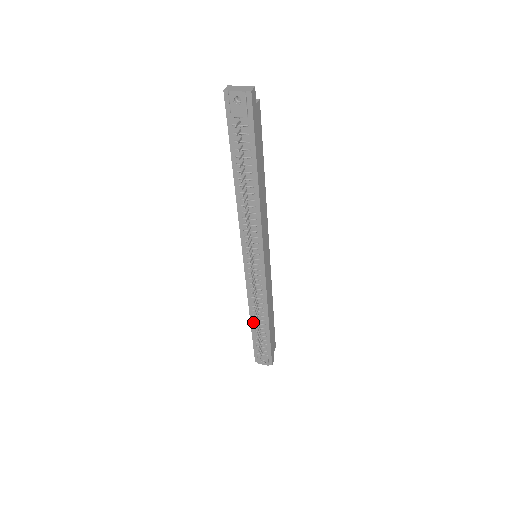
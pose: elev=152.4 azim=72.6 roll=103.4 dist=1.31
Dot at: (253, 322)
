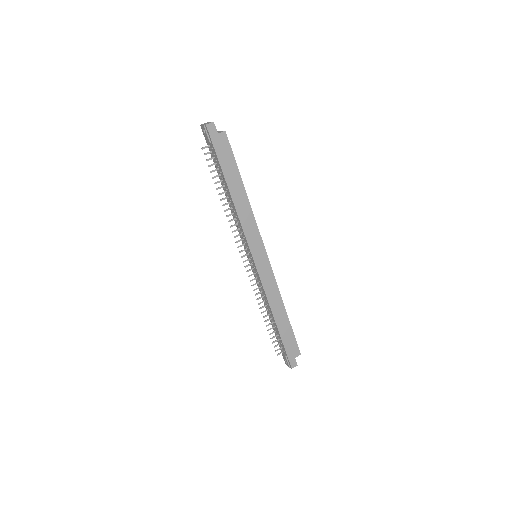
Dot at: occluded
